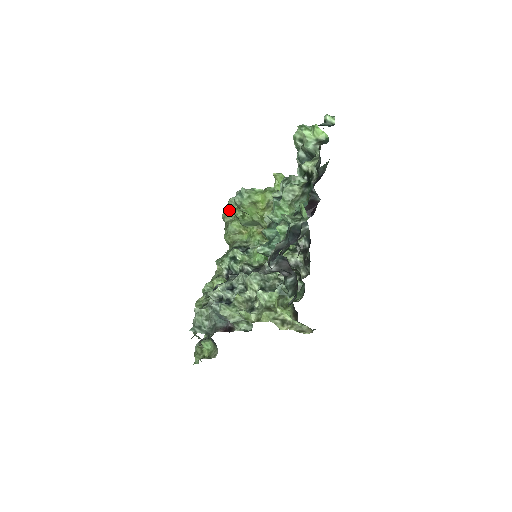
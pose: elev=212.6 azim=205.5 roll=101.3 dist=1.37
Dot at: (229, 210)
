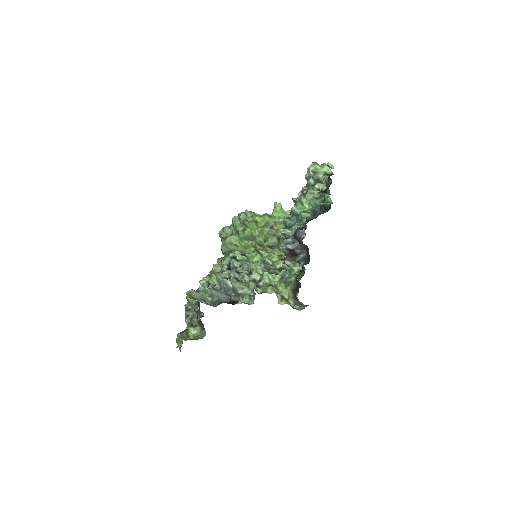
Dot at: (227, 228)
